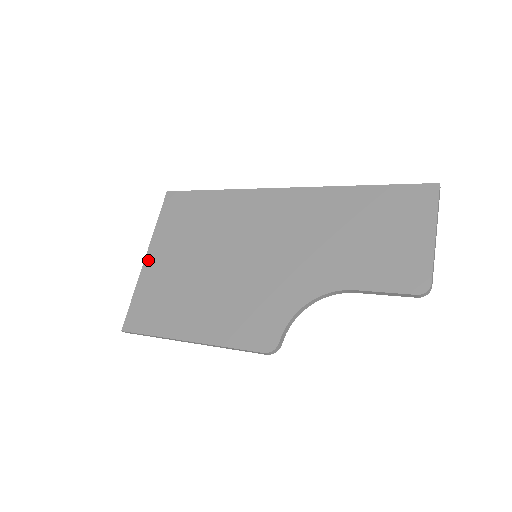
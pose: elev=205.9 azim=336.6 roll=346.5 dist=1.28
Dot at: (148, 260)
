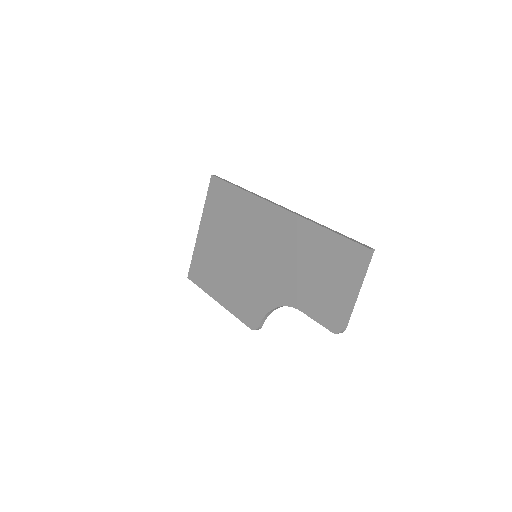
Dot at: (200, 231)
